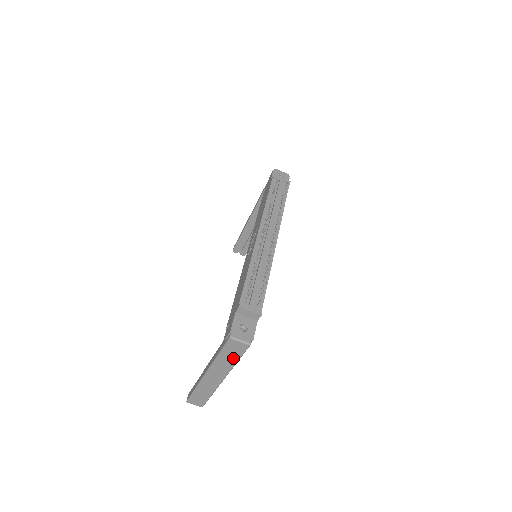
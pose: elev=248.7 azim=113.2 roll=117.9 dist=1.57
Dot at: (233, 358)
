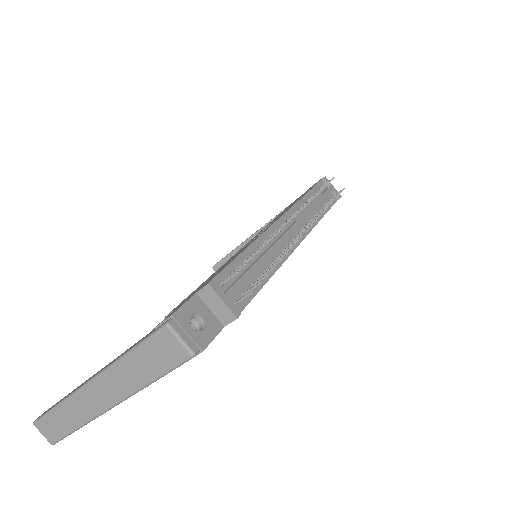
Dot at: (149, 371)
